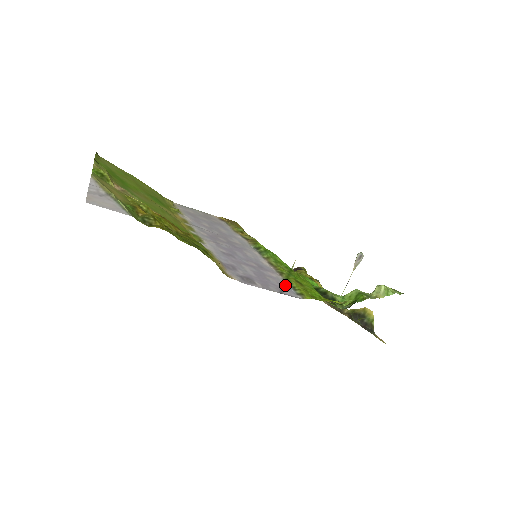
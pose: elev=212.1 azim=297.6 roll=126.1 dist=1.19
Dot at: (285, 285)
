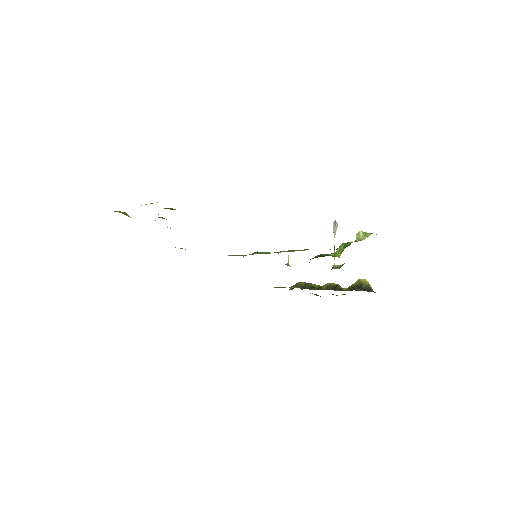
Dot at: occluded
